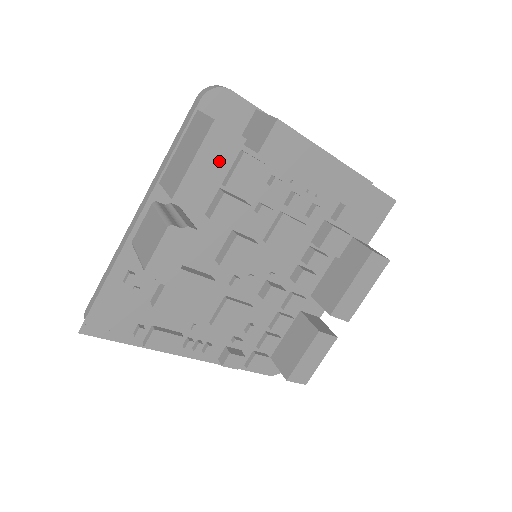
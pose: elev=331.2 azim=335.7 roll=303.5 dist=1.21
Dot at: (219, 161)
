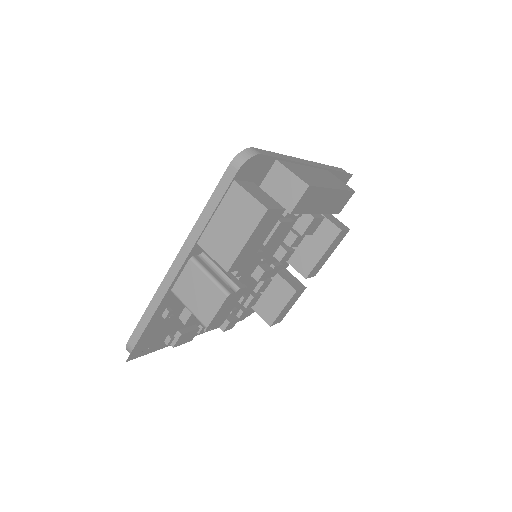
Dot at: (264, 233)
